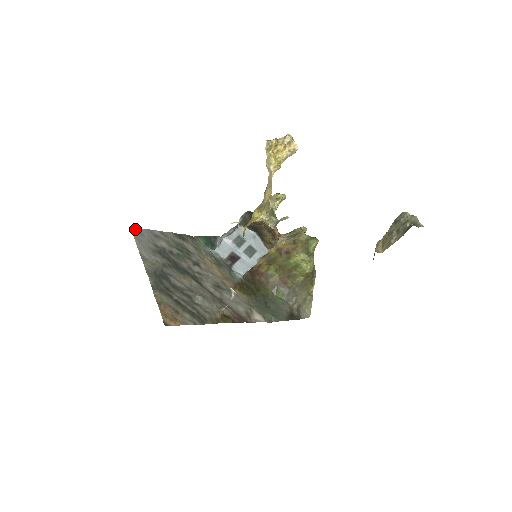
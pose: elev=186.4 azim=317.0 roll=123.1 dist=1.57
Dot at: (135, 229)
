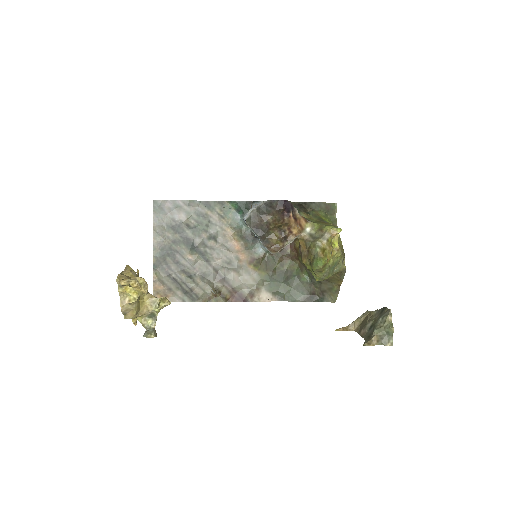
Dot at: (156, 202)
